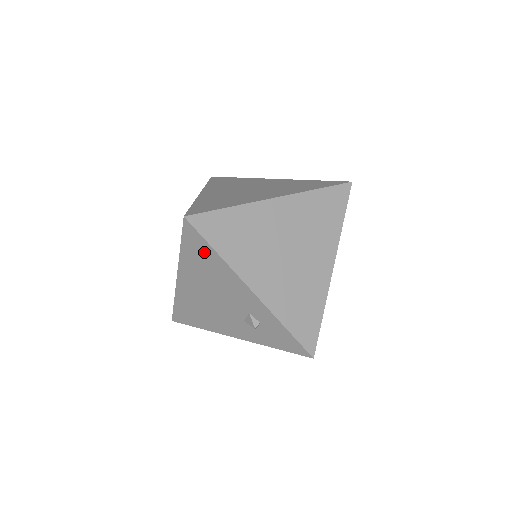
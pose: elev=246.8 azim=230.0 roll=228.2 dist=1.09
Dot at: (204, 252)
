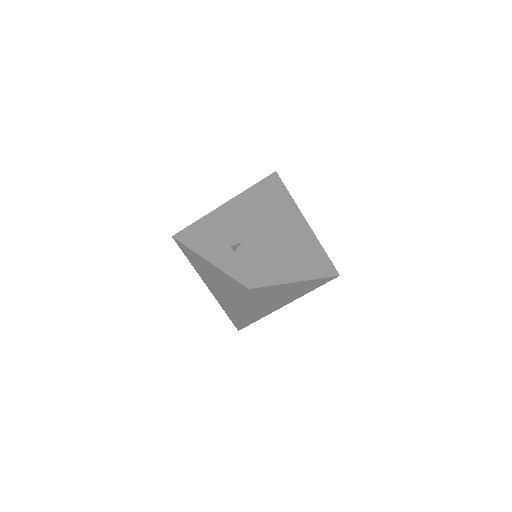
Dot at: (262, 193)
